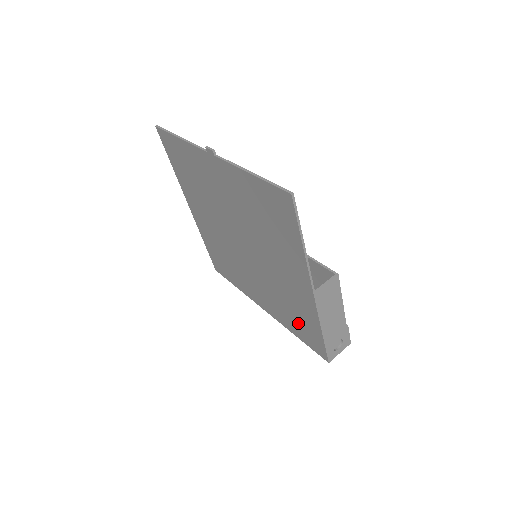
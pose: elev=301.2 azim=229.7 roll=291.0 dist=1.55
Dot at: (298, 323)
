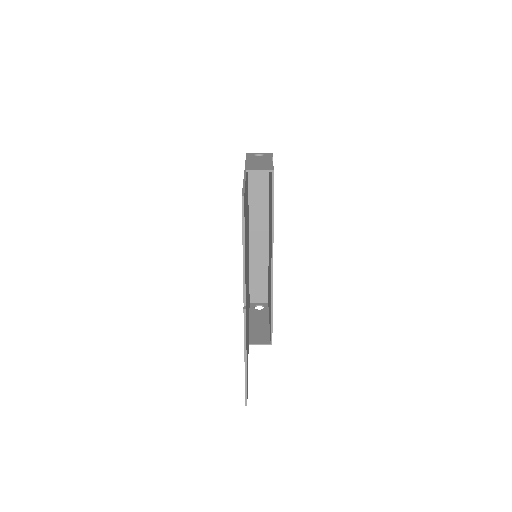
Dot at: occluded
